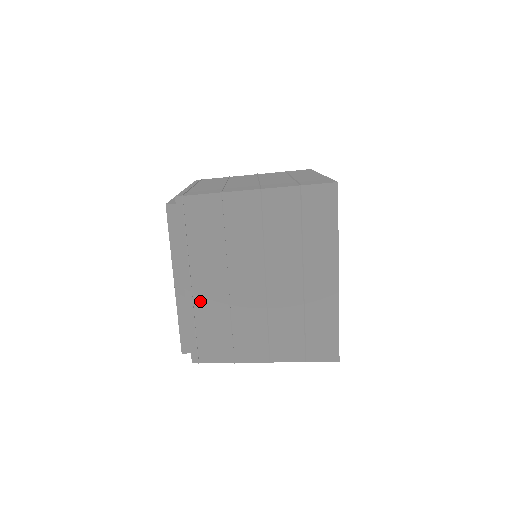
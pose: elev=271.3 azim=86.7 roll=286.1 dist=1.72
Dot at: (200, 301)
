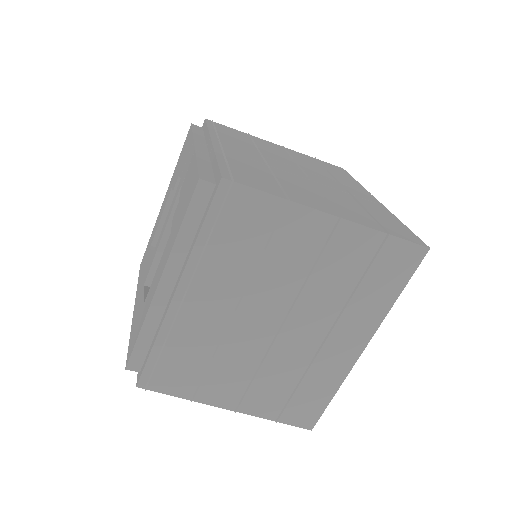
Dot at: occluded
